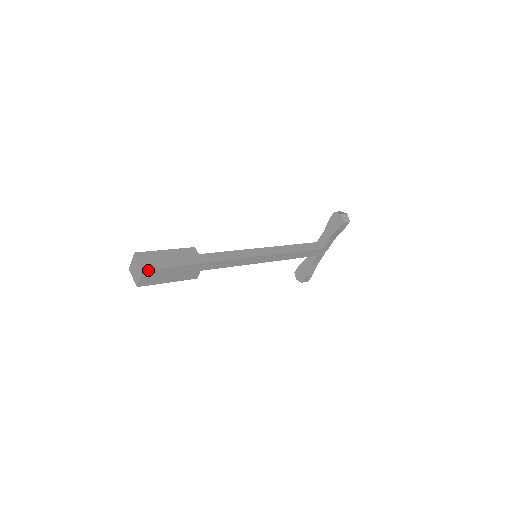
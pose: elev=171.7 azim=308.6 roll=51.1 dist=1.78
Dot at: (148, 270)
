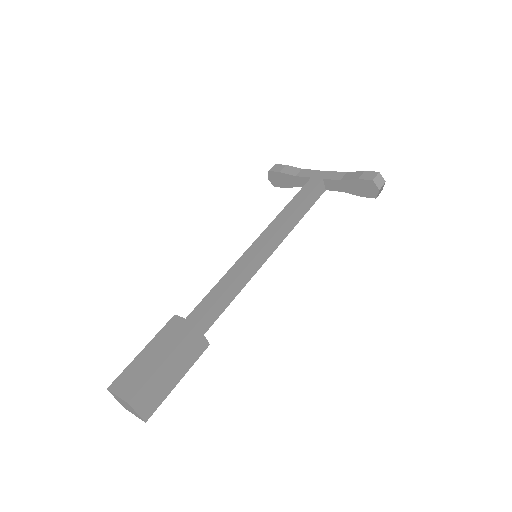
Dot at: (150, 415)
